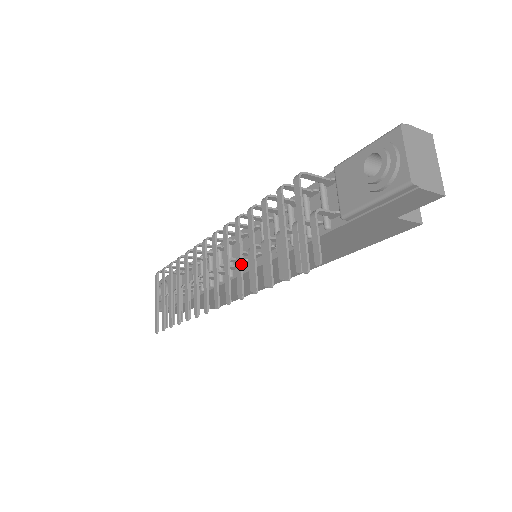
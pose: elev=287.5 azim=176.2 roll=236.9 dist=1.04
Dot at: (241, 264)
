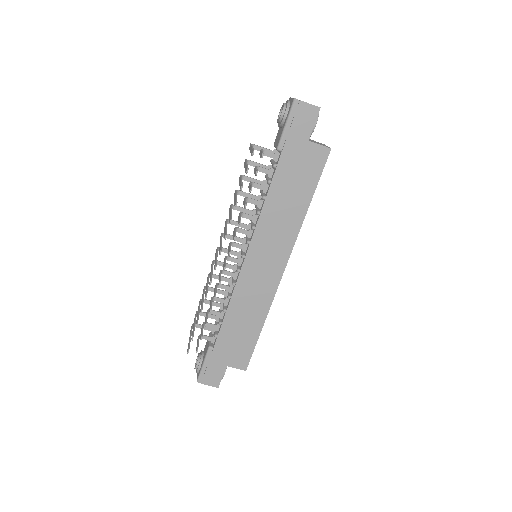
Dot at: (231, 213)
